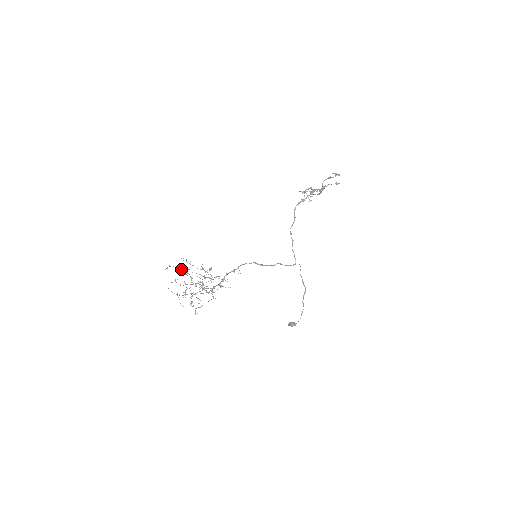
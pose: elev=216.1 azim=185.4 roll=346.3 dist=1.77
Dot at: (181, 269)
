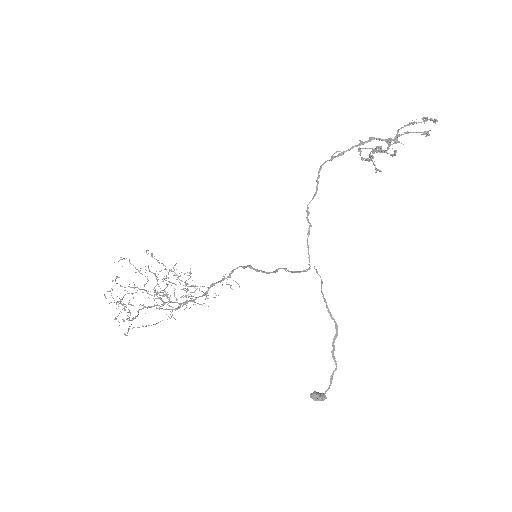
Dot at: occluded
